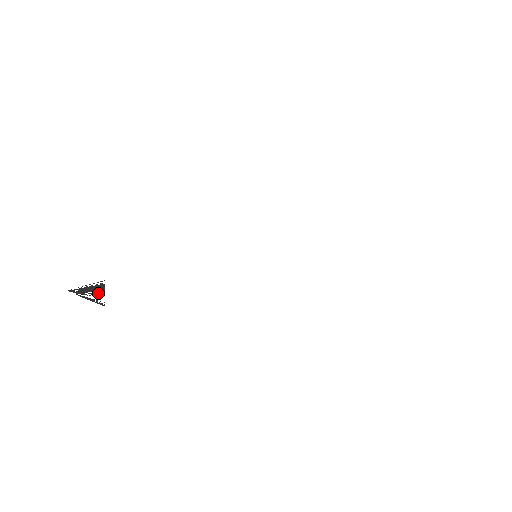
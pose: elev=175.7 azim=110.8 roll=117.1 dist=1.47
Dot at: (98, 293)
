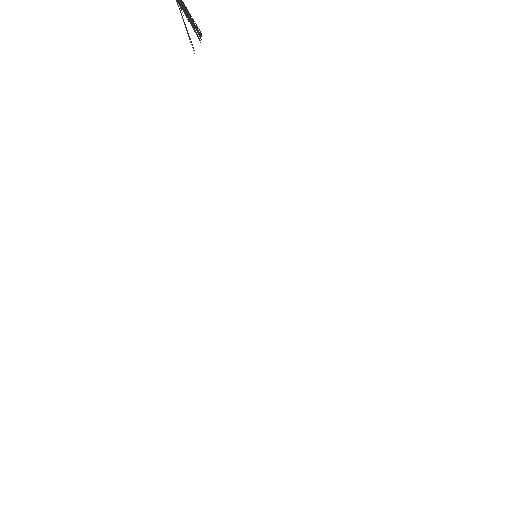
Dot at: (194, 30)
